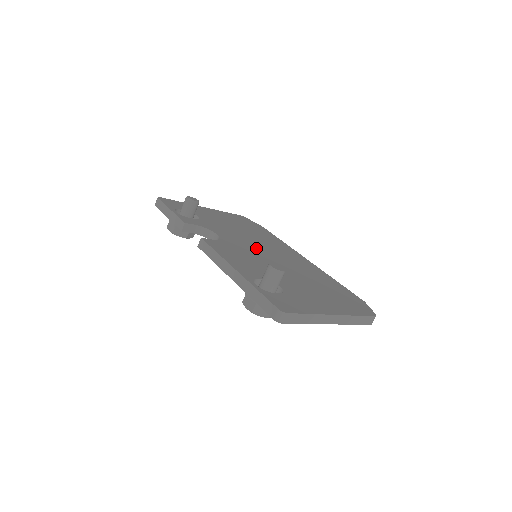
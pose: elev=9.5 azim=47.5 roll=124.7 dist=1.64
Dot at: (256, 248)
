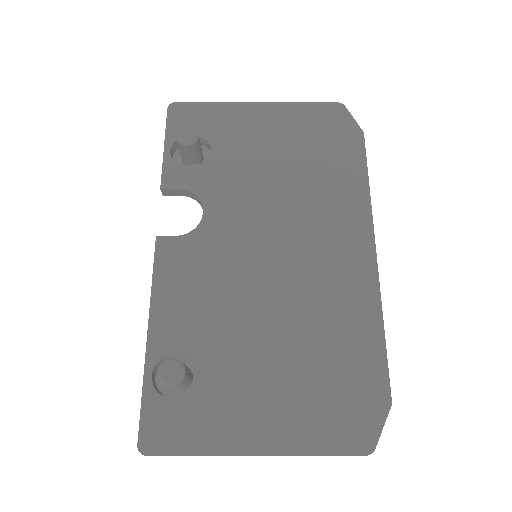
Dot at: (261, 241)
